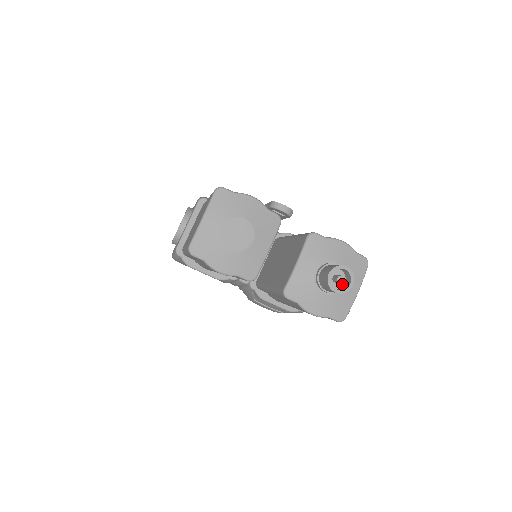
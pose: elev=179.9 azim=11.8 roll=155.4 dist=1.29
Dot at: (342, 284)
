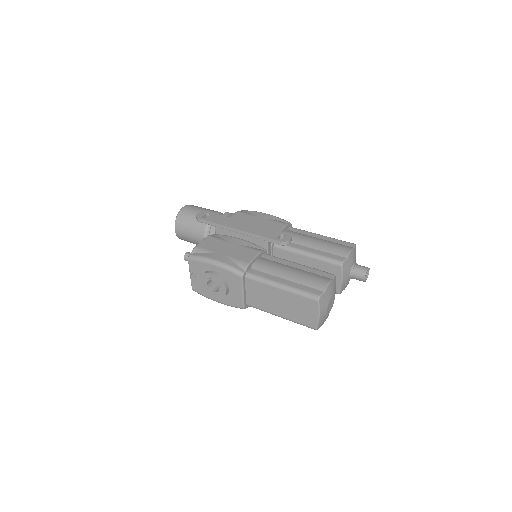
Dot at: occluded
